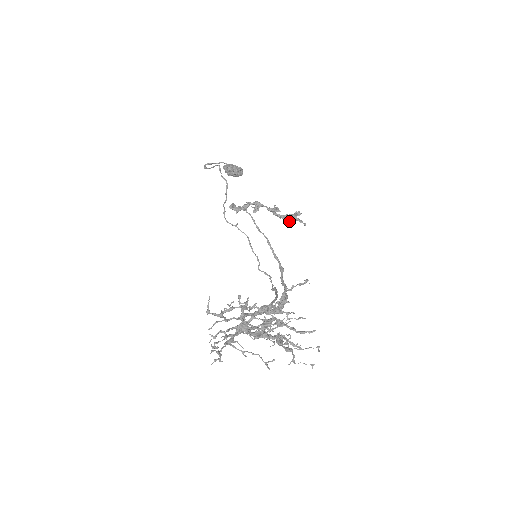
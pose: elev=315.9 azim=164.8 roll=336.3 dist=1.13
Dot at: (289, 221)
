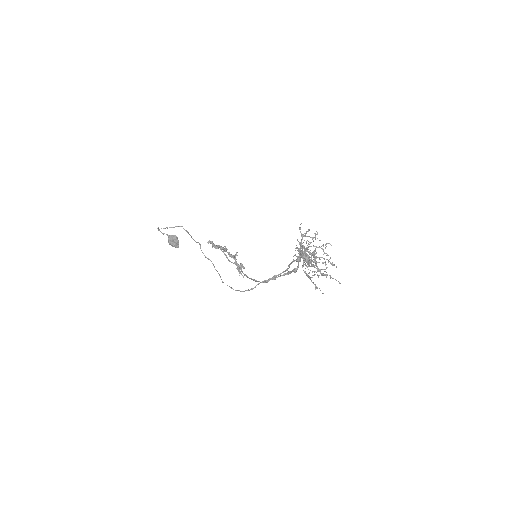
Dot at: occluded
